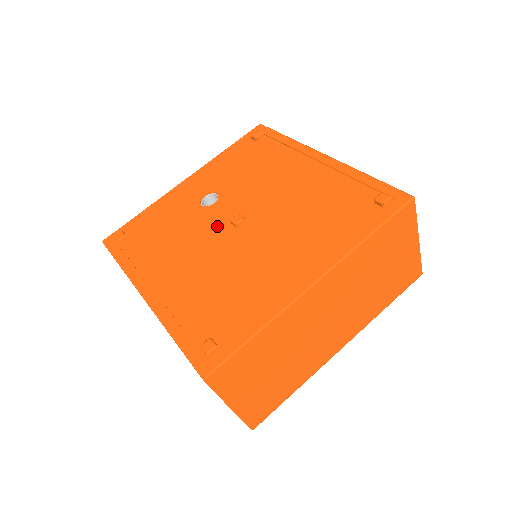
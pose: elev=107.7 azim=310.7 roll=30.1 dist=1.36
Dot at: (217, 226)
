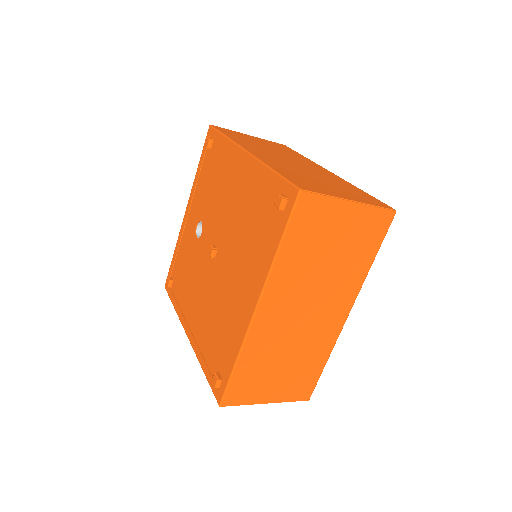
Dot at: (206, 259)
